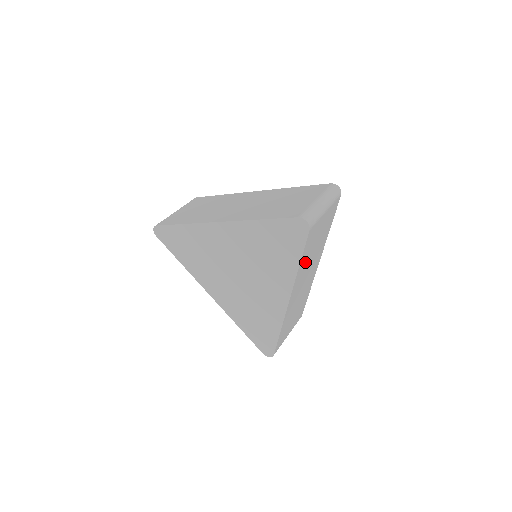
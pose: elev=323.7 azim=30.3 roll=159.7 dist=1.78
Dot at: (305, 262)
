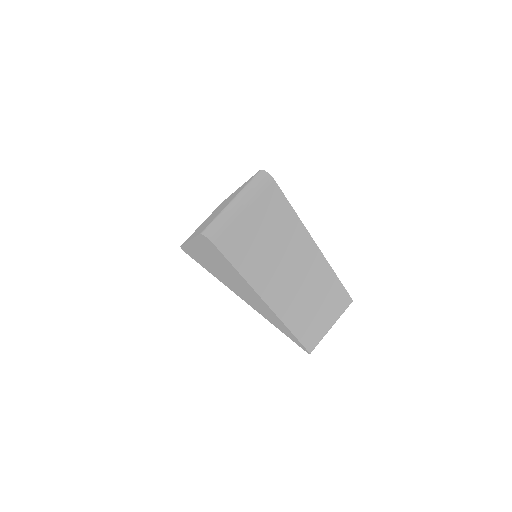
Dot at: (258, 265)
